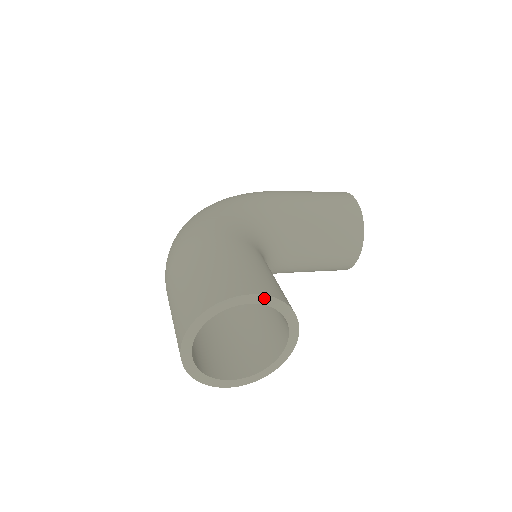
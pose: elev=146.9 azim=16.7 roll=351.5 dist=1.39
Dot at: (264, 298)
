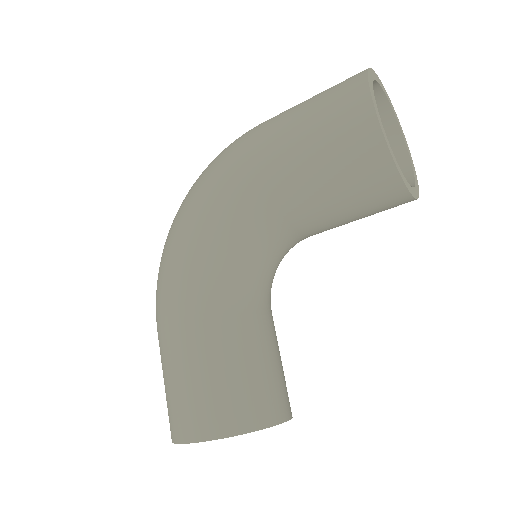
Dot at: (211, 440)
